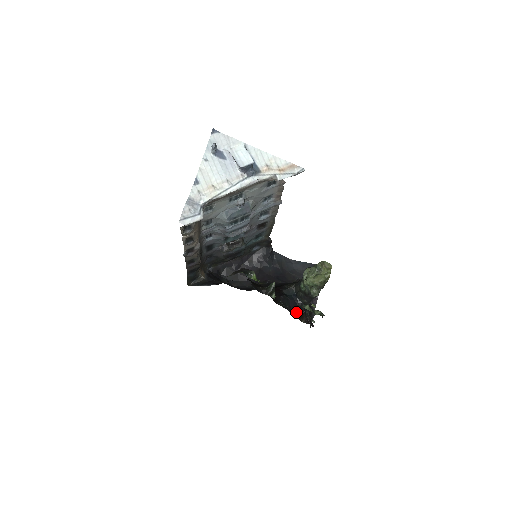
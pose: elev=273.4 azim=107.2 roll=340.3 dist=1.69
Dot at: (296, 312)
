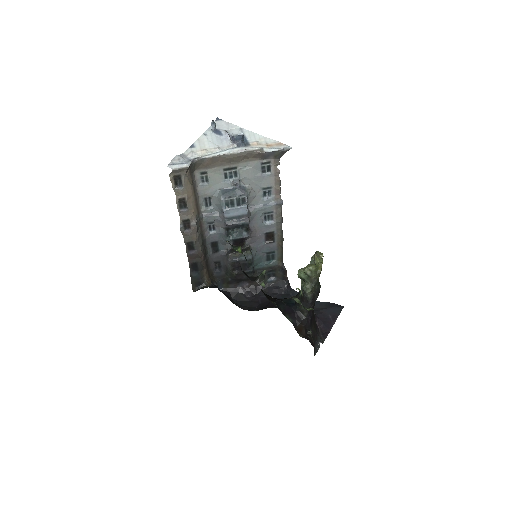
Dot at: (292, 319)
